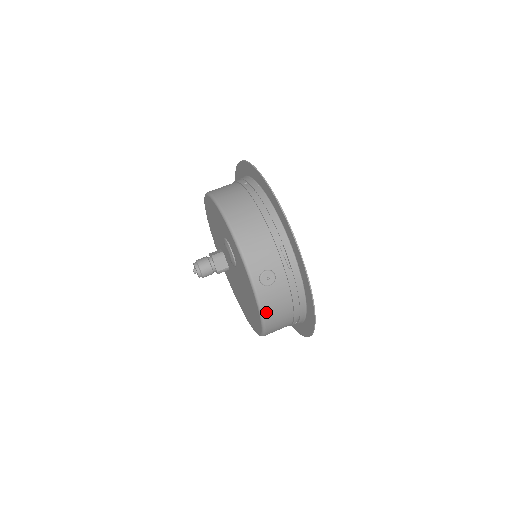
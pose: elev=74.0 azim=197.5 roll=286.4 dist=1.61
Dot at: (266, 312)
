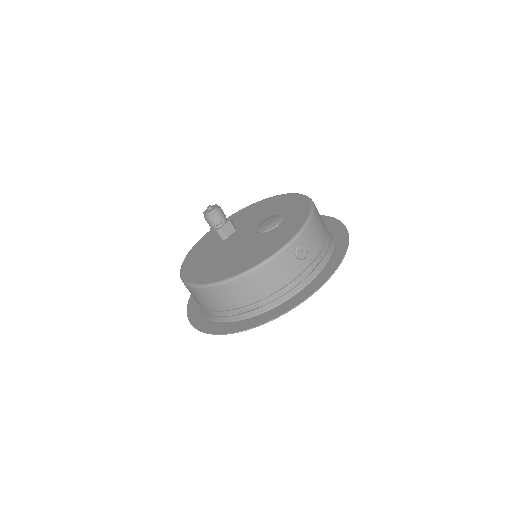
Dot at: (269, 266)
